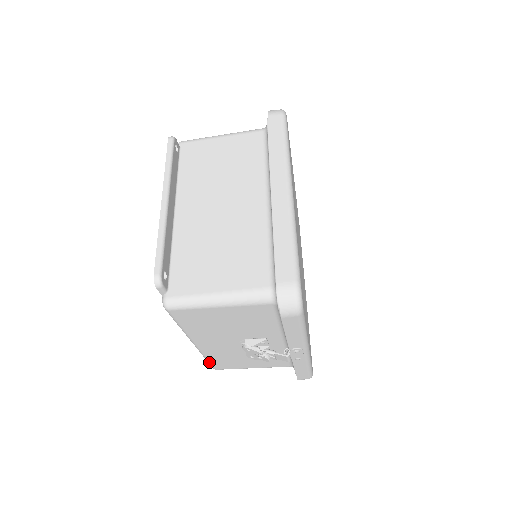
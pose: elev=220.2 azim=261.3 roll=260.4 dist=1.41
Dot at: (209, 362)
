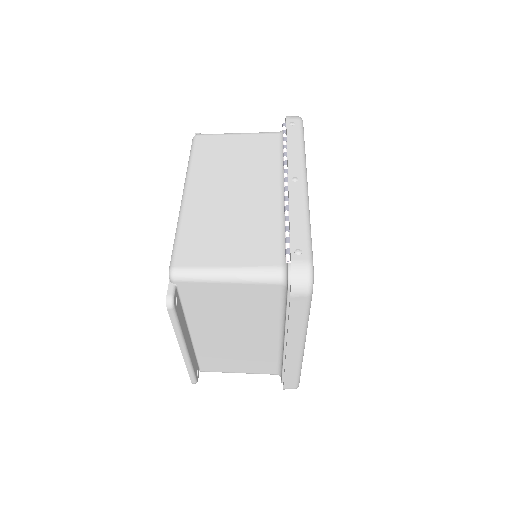
Dot at: occluded
